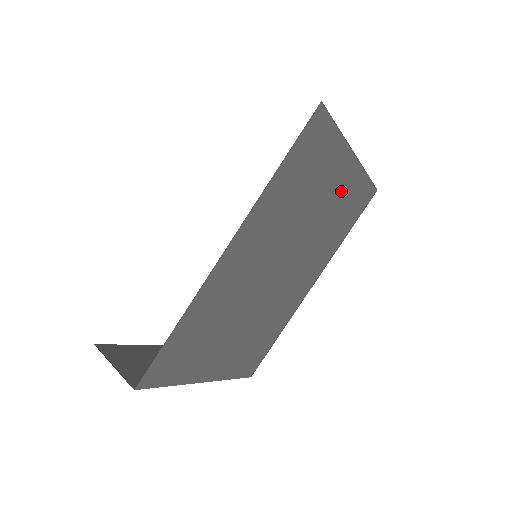
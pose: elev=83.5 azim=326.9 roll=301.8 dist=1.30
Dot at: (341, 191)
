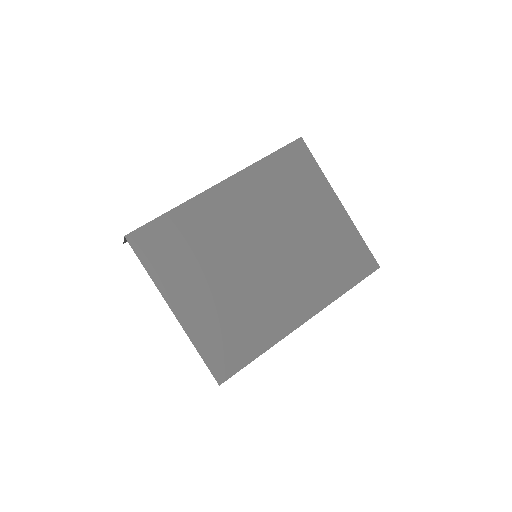
Dot at: (330, 227)
